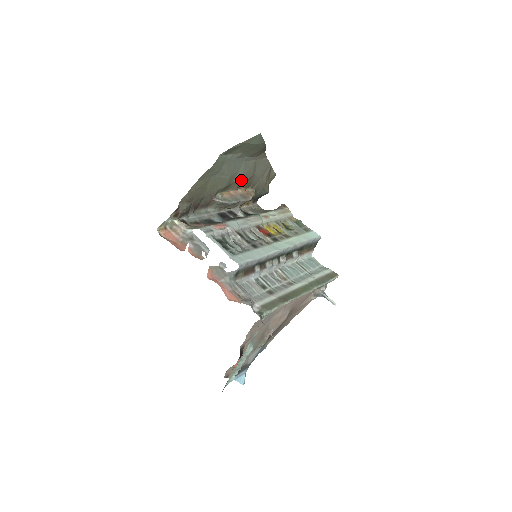
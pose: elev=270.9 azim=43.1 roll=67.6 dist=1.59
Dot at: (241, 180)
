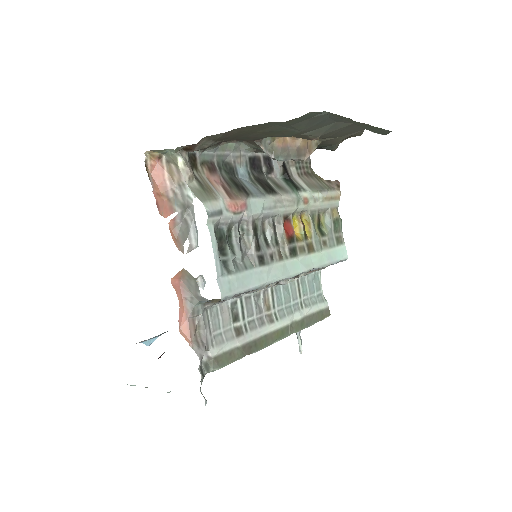
Dot at: (313, 136)
